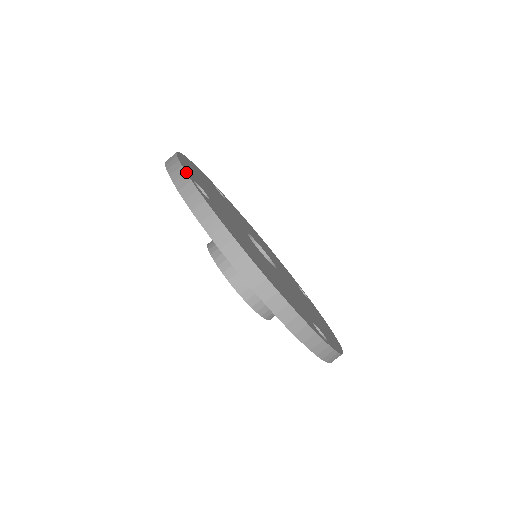
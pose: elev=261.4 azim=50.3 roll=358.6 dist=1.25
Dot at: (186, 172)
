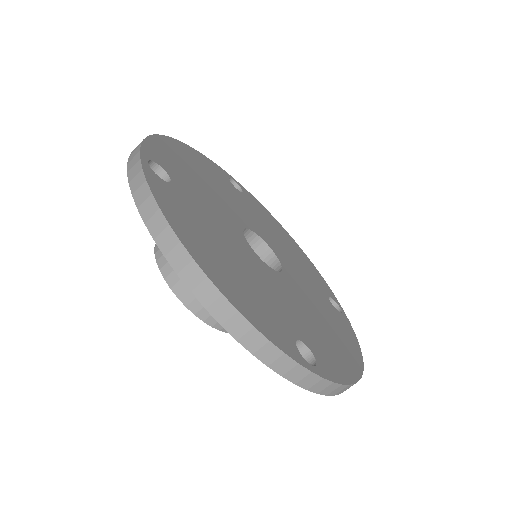
Dot at: (140, 151)
